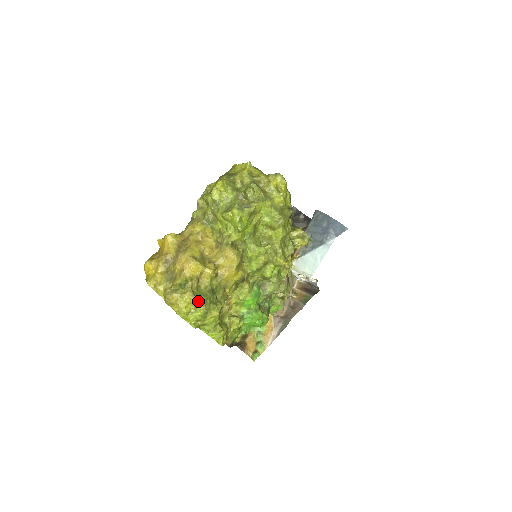
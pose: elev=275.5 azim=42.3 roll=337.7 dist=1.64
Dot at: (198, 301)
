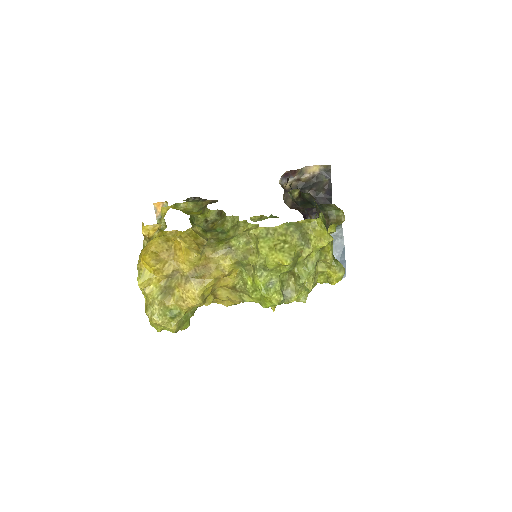
Dot at: (177, 330)
